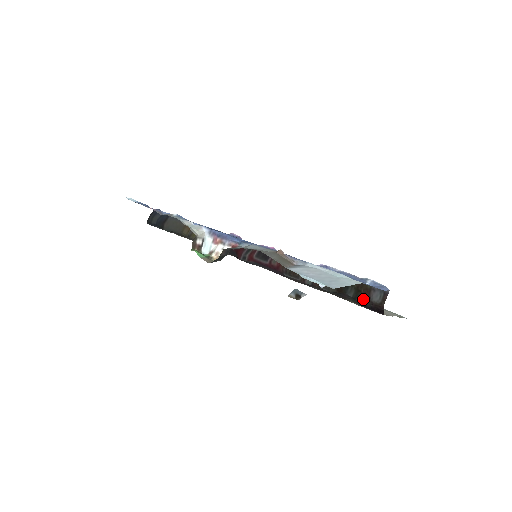
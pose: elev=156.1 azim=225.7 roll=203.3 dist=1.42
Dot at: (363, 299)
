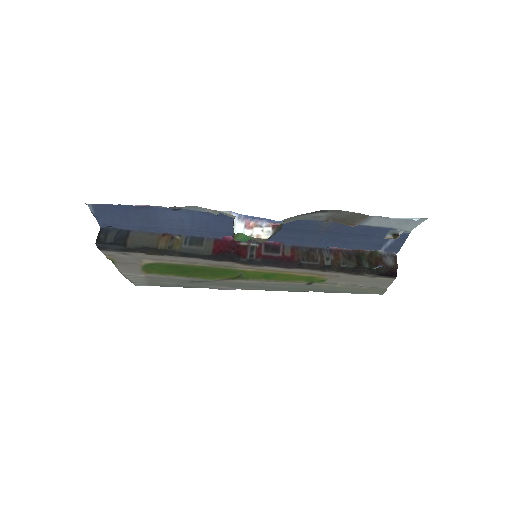
Dot at: (379, 266)
